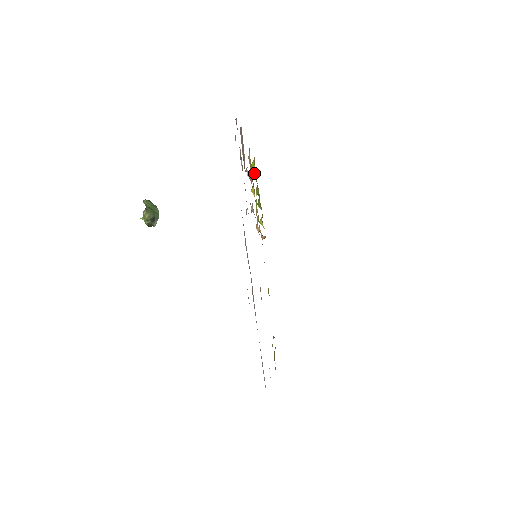
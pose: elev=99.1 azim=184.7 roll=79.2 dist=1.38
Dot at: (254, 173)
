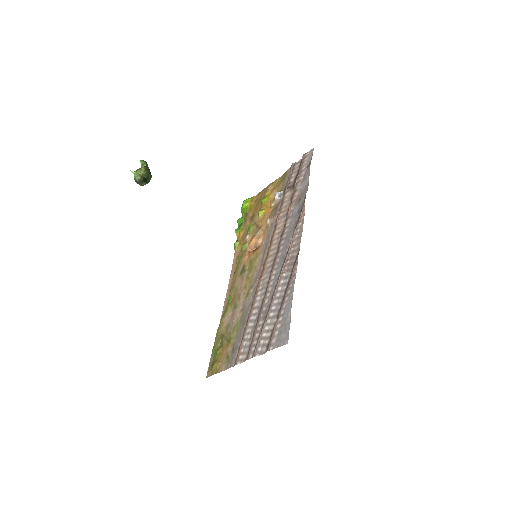
Dot at: (245, 207)
